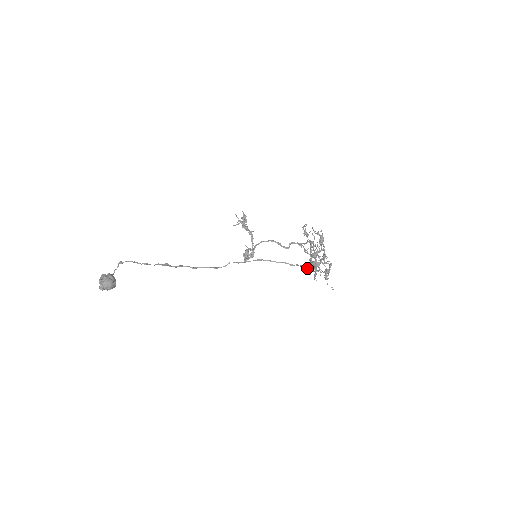
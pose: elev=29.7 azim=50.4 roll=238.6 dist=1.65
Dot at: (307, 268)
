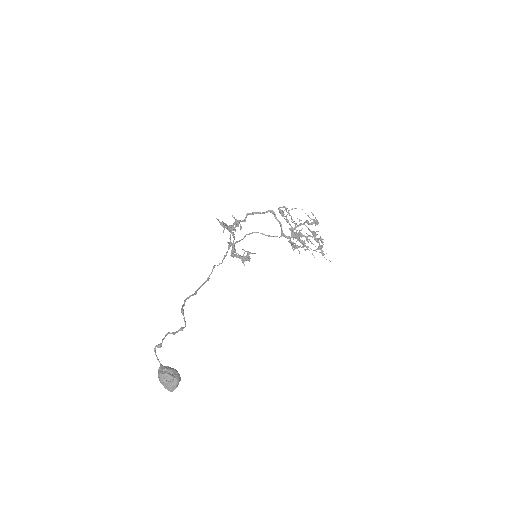
Dot at: (291, 245)
